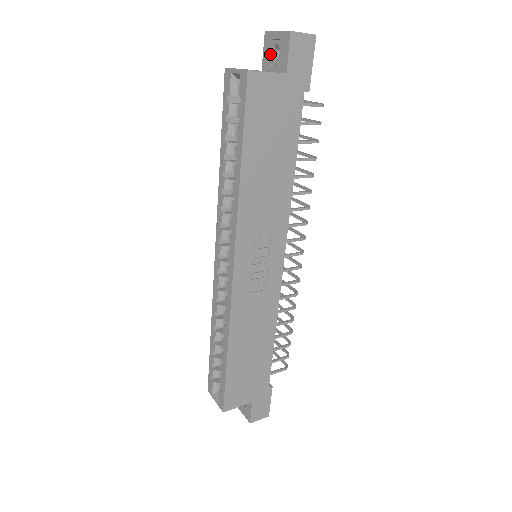
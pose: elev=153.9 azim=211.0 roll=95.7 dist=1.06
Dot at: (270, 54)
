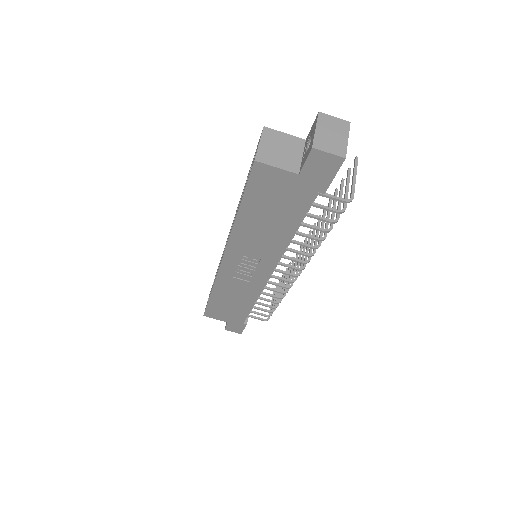
Dot at: (309, 138)
